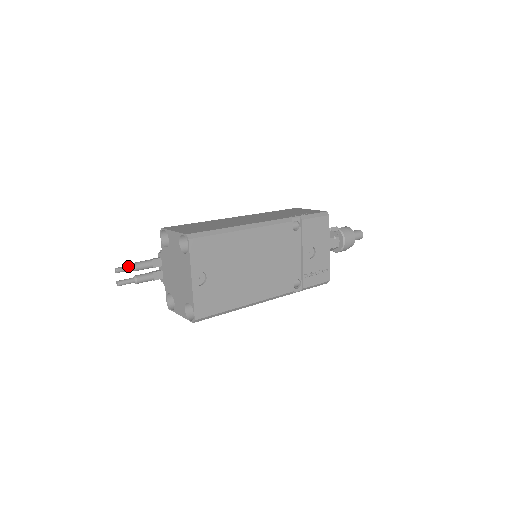
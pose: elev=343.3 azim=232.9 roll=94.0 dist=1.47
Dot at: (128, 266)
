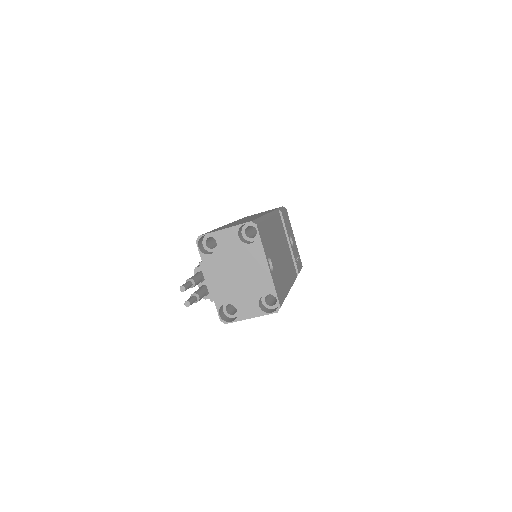
Dot at: (188, 282)
